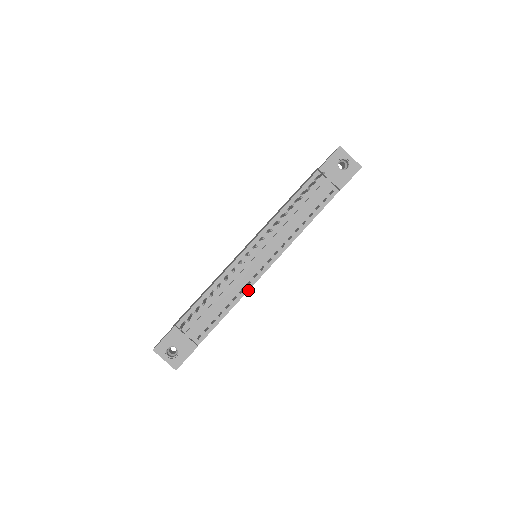
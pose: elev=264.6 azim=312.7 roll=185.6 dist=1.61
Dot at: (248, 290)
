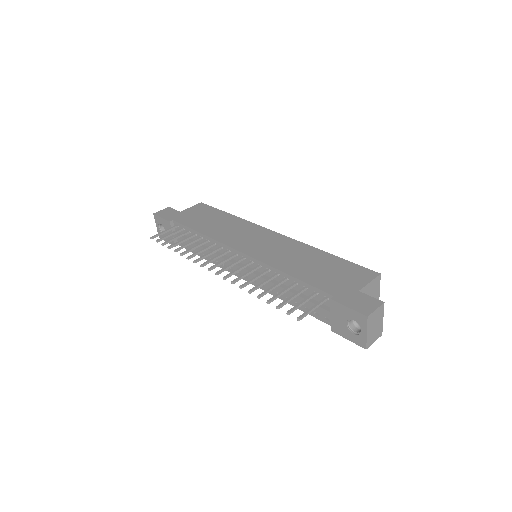
Dot at: (222, 268)
